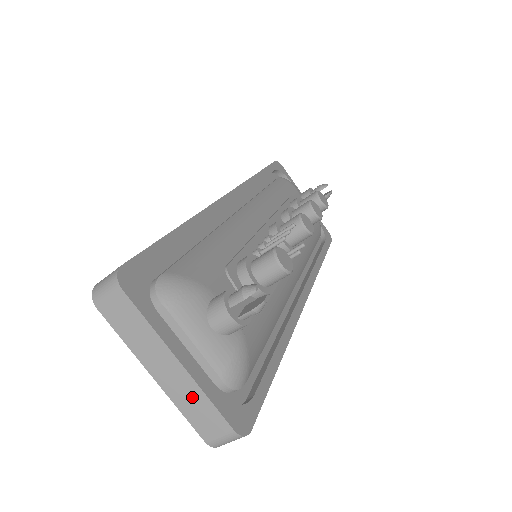
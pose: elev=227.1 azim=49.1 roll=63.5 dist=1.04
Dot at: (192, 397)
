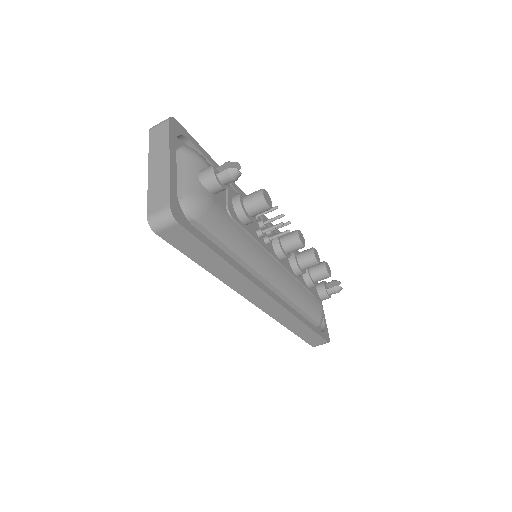
Dot at: (161, 183)
